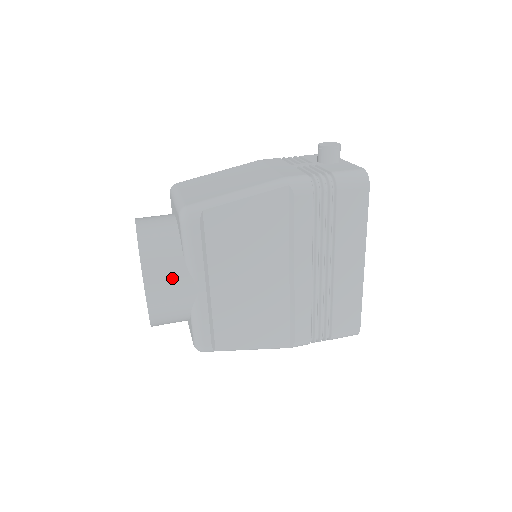
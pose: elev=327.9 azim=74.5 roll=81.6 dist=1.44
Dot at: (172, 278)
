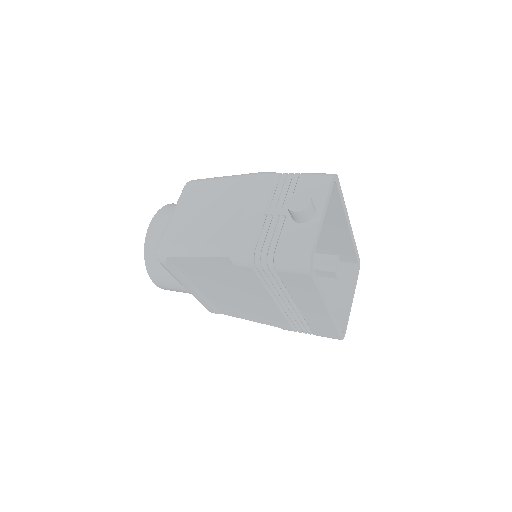
Dot at: (167, 280)
